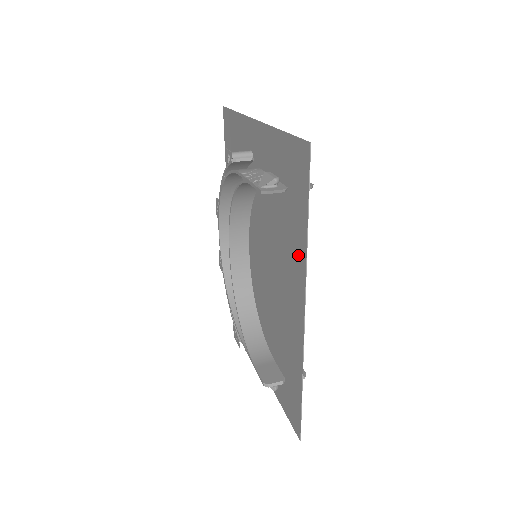
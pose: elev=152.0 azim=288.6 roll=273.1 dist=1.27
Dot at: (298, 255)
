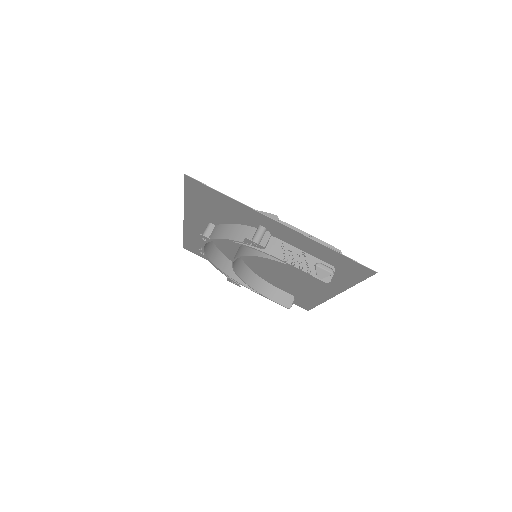
Dot at: (337, 284)
